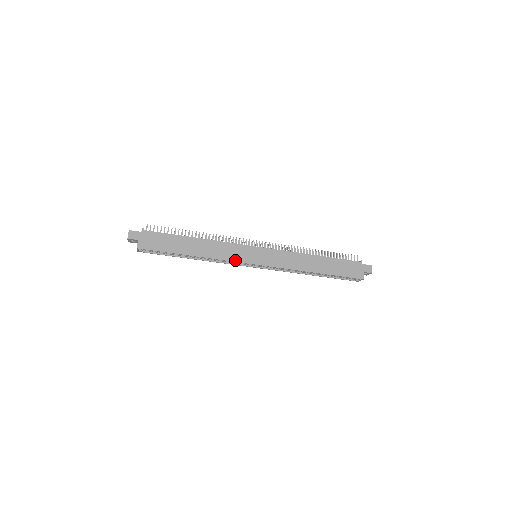
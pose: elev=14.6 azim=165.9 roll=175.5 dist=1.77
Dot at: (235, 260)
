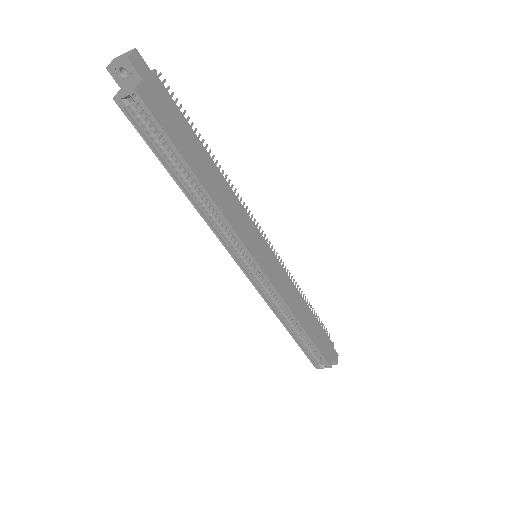
Dot at: (244, 240)
